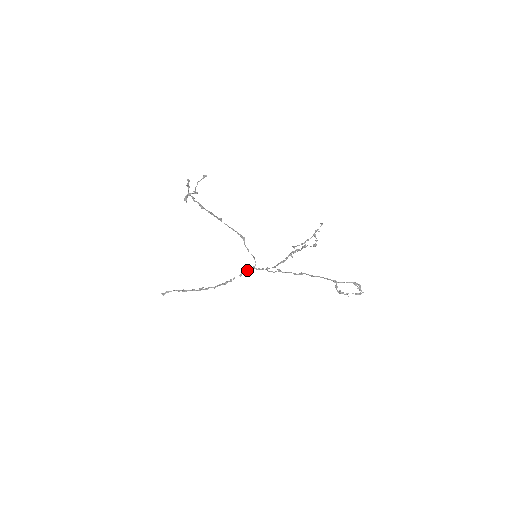
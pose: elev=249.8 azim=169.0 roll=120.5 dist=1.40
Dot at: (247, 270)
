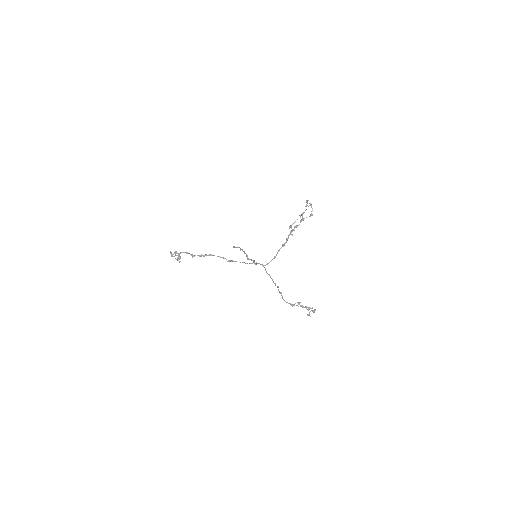
Dot at: (256, 263)
